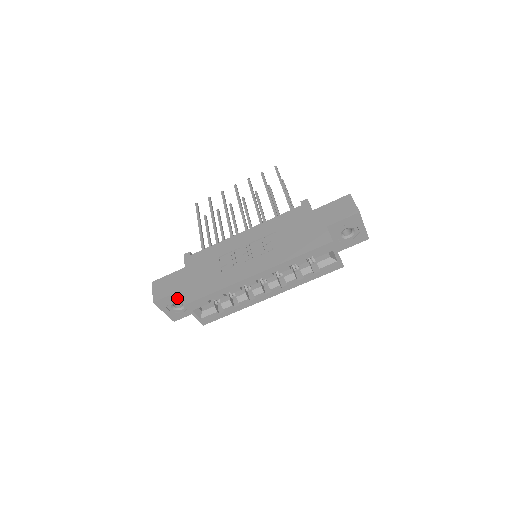
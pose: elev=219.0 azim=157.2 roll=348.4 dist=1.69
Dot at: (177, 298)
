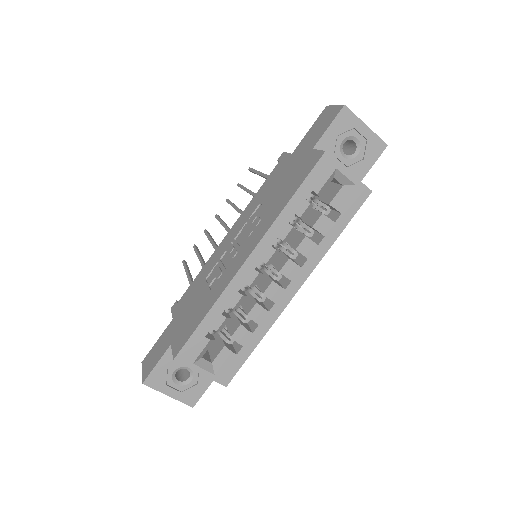
Dot at: (173, 362)
